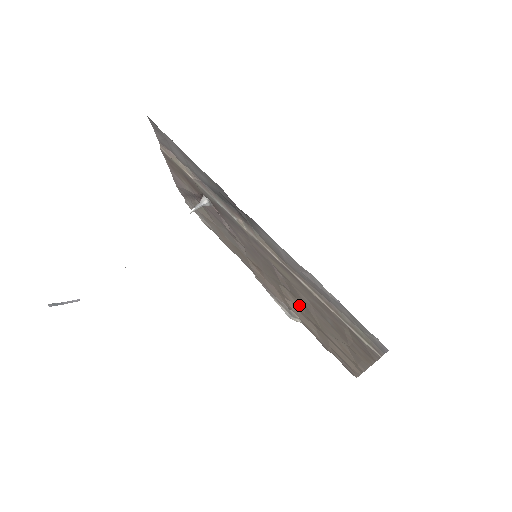
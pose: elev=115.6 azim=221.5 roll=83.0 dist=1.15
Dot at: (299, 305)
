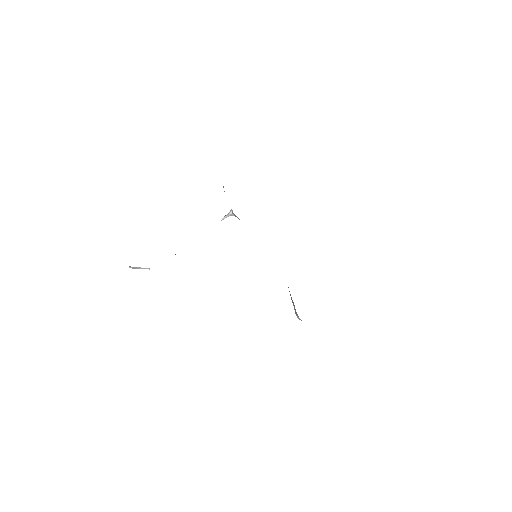
Dot at: occluded
